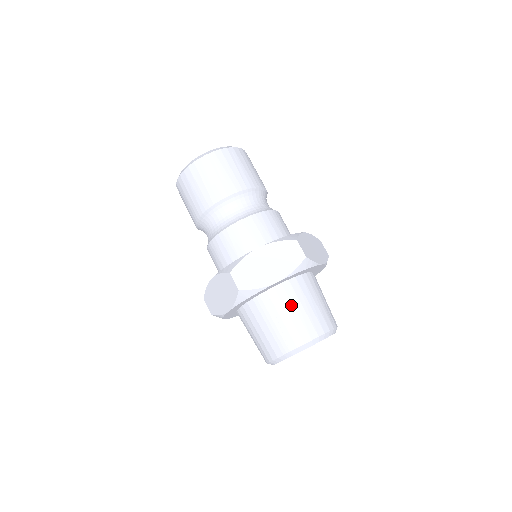
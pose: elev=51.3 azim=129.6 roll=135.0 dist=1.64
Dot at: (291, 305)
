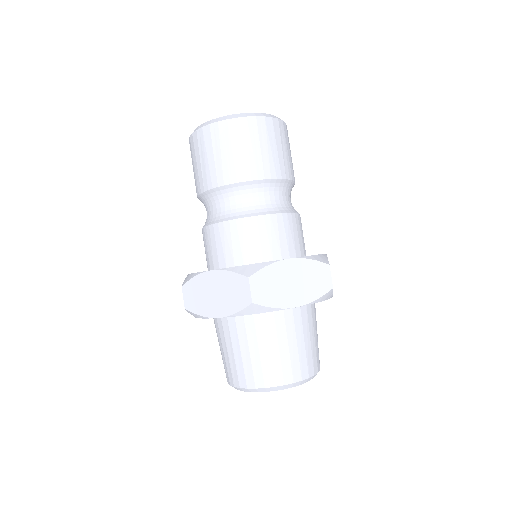
Dot at: (294, 335)
